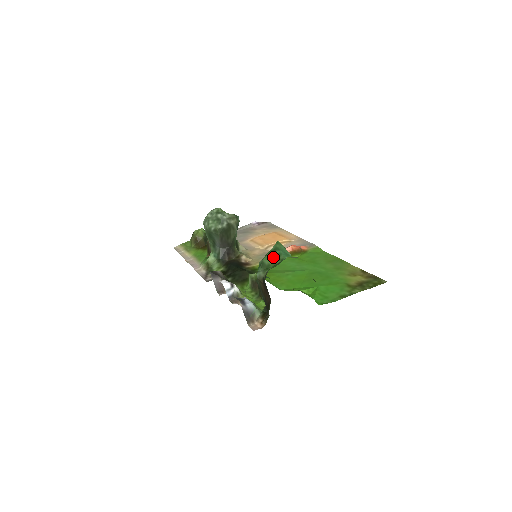
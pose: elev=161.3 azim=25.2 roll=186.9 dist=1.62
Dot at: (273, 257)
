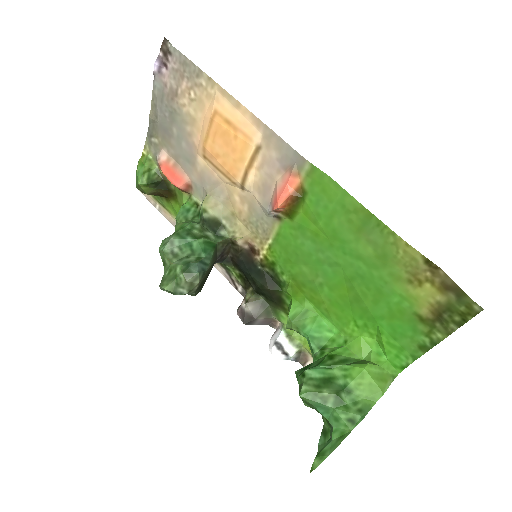
Dot at: occluded
